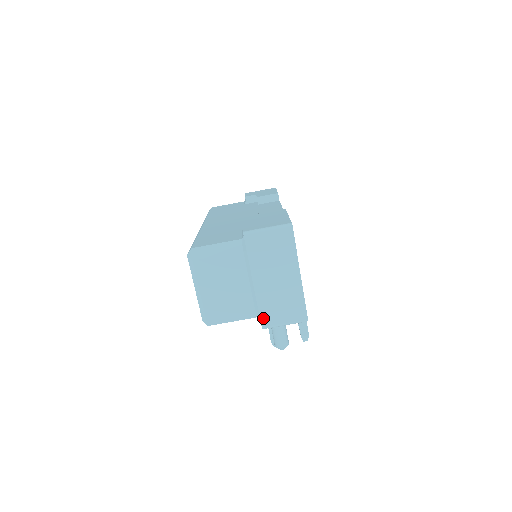
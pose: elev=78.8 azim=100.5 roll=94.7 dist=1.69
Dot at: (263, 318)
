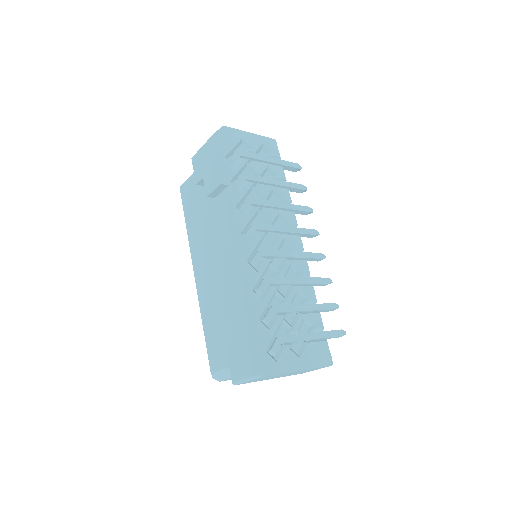
Dot at: occluded
